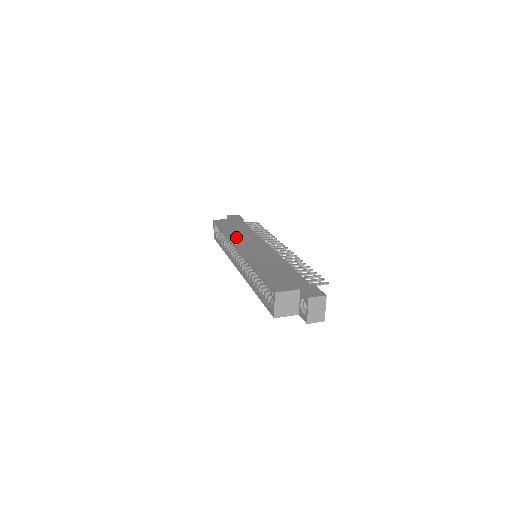
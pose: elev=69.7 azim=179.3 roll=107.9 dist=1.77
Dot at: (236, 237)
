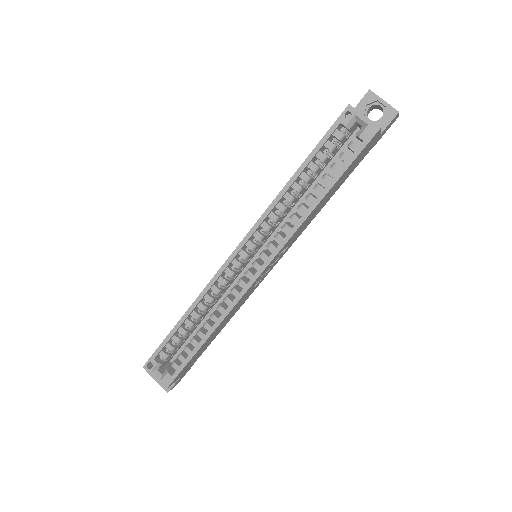
Dot at: occluded
